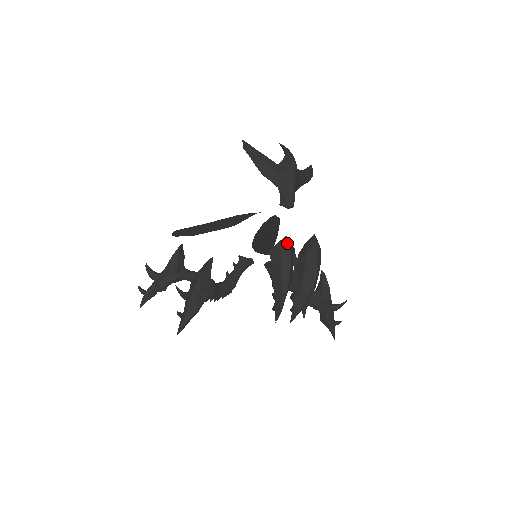
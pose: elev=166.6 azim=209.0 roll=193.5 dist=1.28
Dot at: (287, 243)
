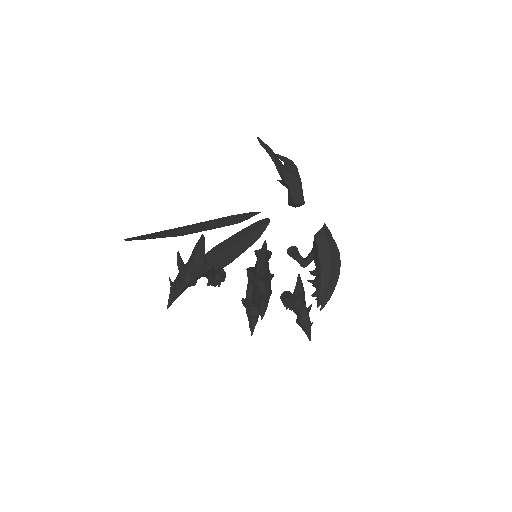
Dot at: (328, 229)
